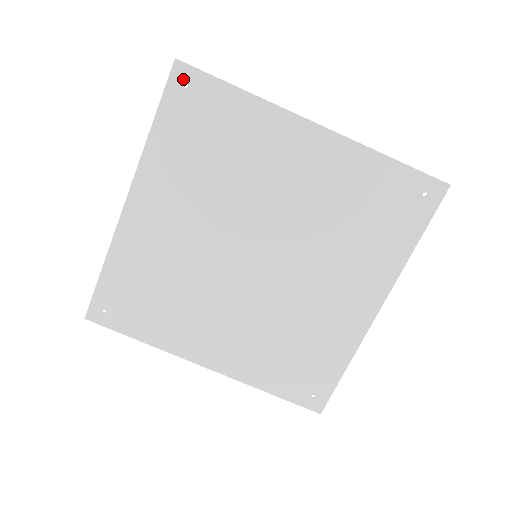
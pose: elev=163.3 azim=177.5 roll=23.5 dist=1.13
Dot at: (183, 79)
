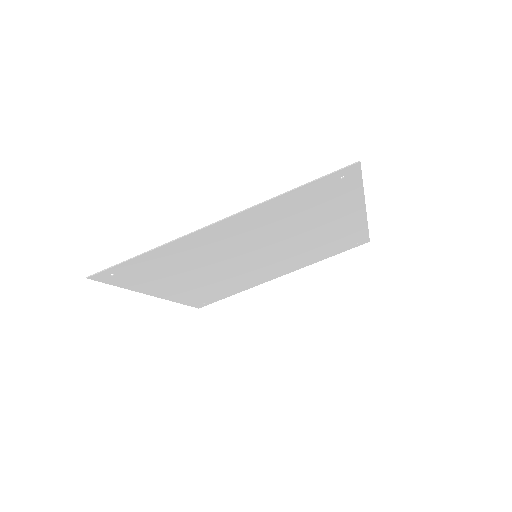
Dot at: (347, 173)
